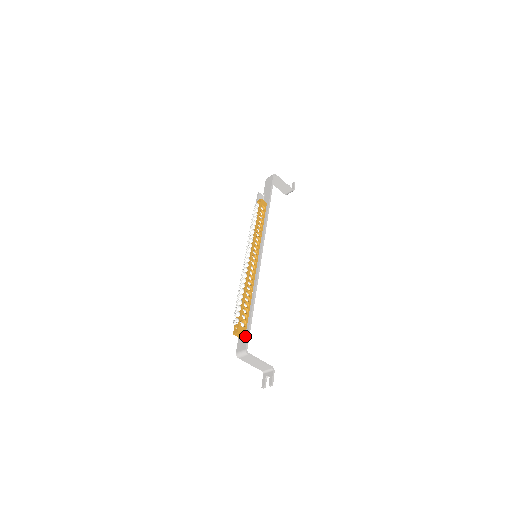
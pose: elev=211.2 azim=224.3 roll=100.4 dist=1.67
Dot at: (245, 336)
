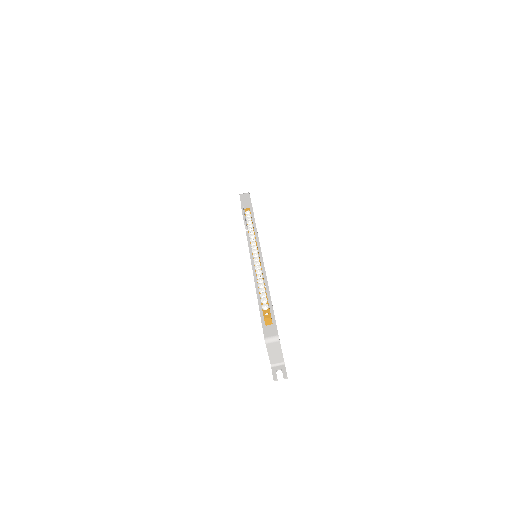
Dot at: (273, 323)
